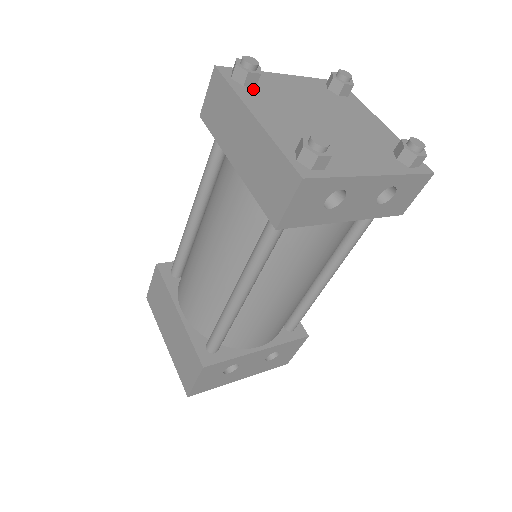
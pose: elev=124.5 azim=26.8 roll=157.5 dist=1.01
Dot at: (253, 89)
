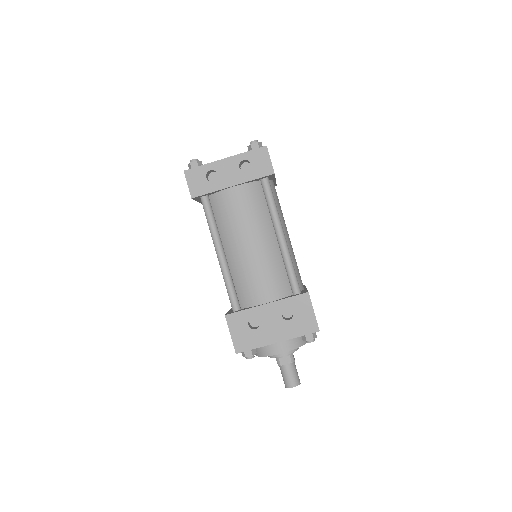
Dot at: occluded
